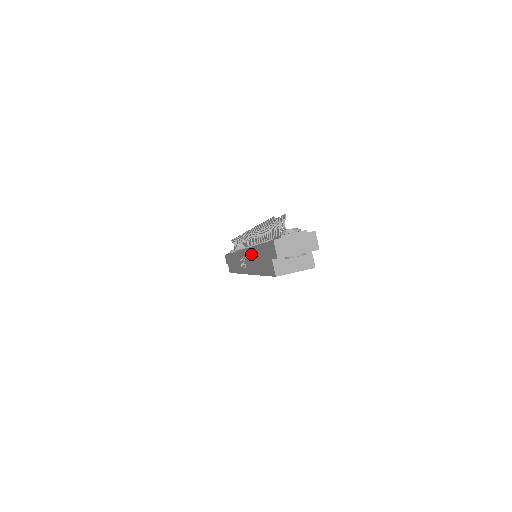
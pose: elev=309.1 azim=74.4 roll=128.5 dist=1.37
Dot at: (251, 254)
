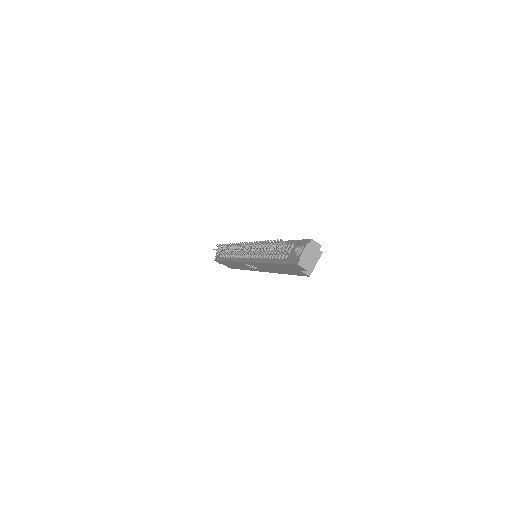
Dot at: (266, 266)
